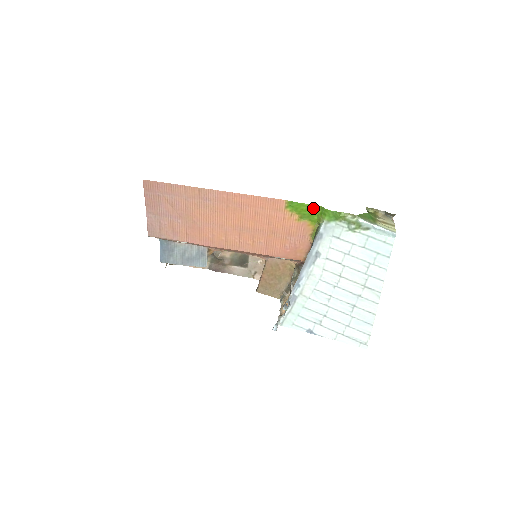
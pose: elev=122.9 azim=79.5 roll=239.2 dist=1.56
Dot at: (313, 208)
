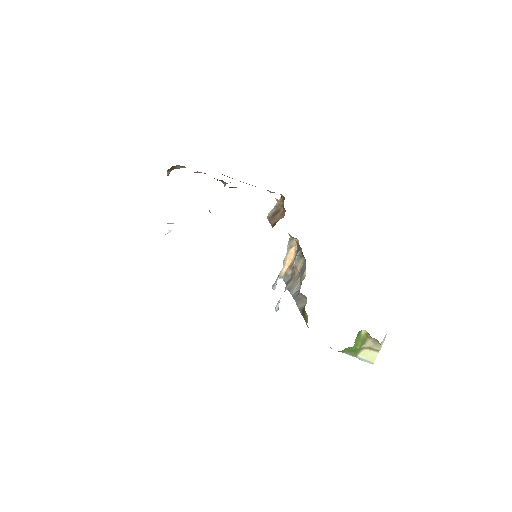
Dot at: occluded
